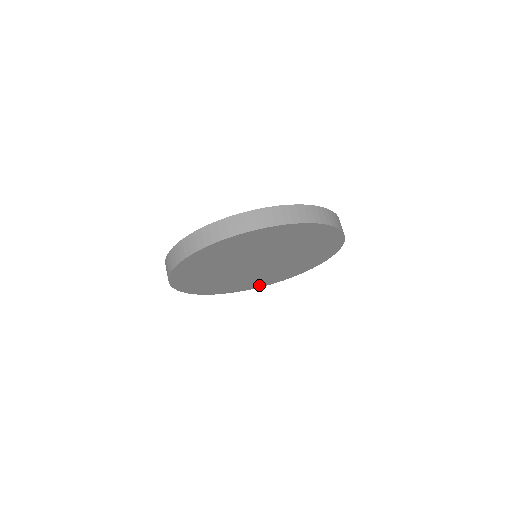
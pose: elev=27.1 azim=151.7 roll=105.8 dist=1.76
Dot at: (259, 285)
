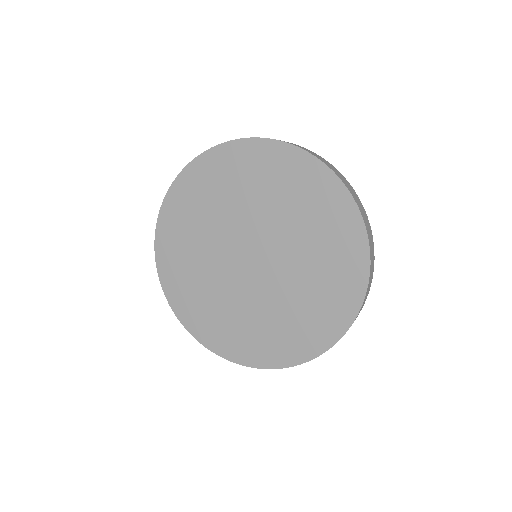
Dot at: (318, 342)
